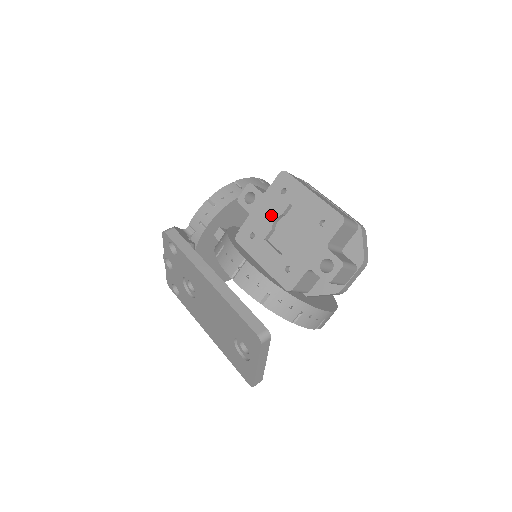
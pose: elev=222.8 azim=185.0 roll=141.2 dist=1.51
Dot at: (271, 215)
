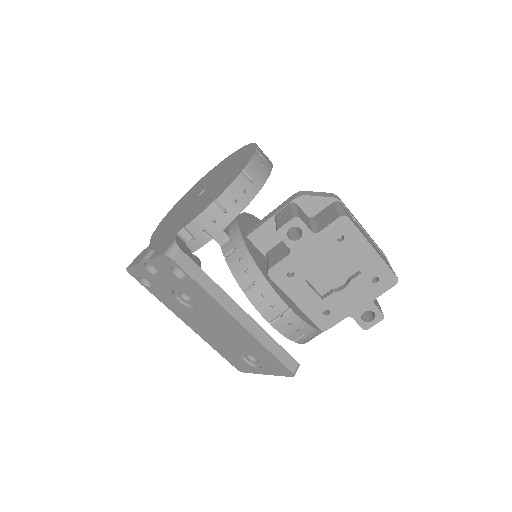
Dot at: (319, 259)
